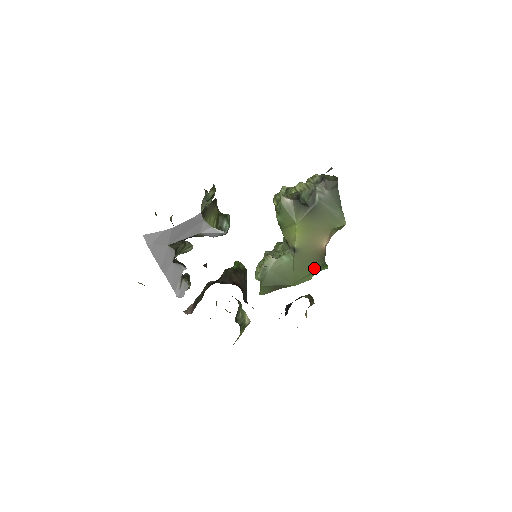
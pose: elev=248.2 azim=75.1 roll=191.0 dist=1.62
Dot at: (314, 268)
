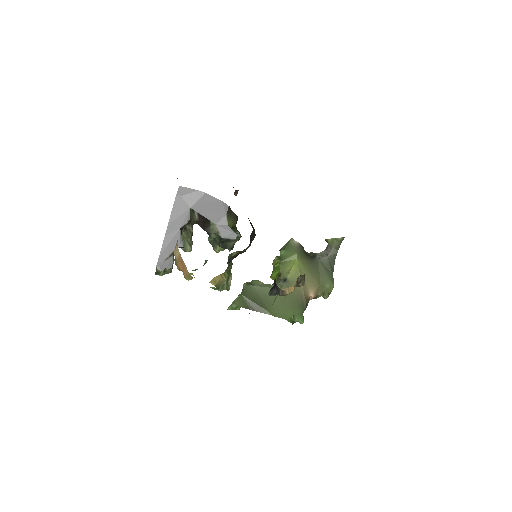
Dot at: (294, 308)
